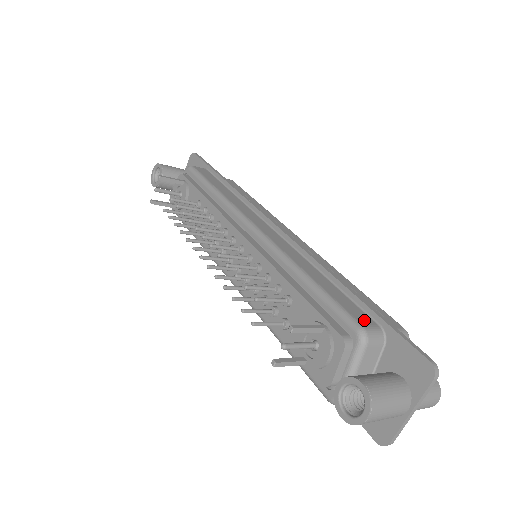
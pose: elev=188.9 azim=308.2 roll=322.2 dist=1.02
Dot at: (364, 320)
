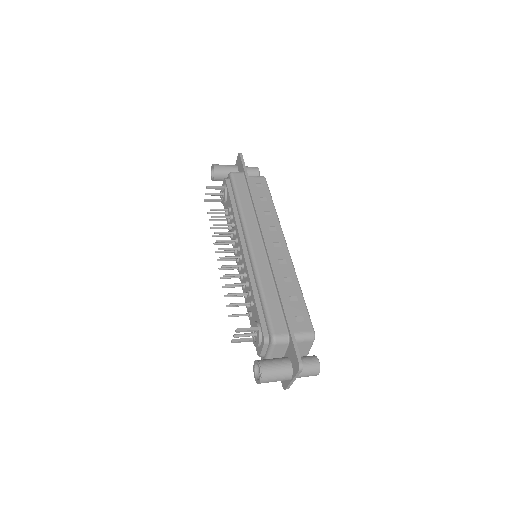
Dot at: (279, 329)
